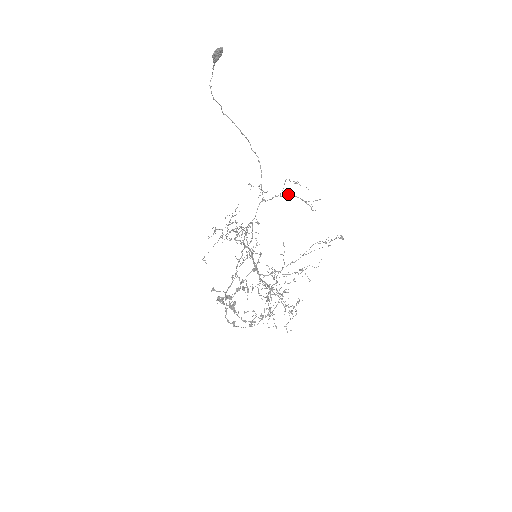
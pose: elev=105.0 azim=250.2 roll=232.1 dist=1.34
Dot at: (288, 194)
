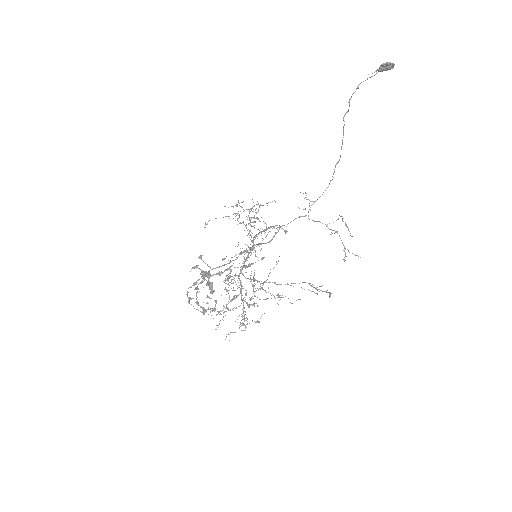
Dot at: occluded
